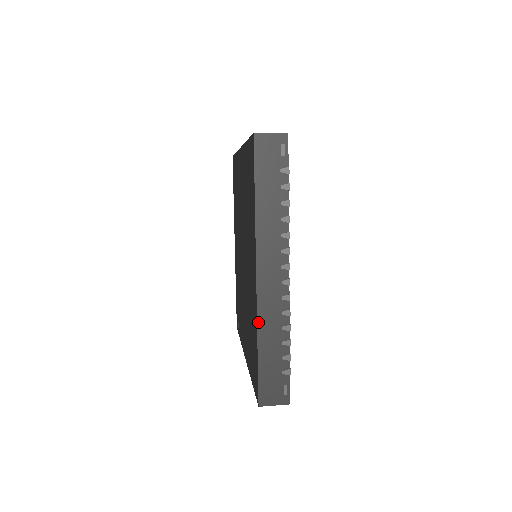
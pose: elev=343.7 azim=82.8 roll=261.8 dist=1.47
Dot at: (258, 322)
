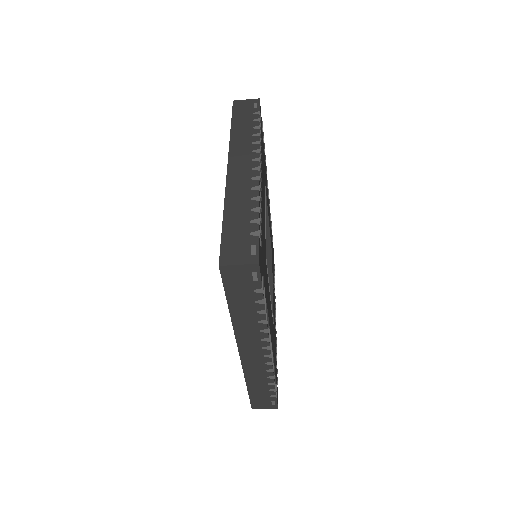
Dot at: (226, 196)
